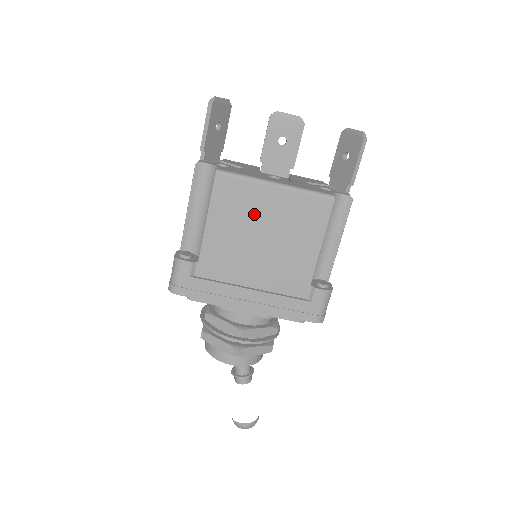
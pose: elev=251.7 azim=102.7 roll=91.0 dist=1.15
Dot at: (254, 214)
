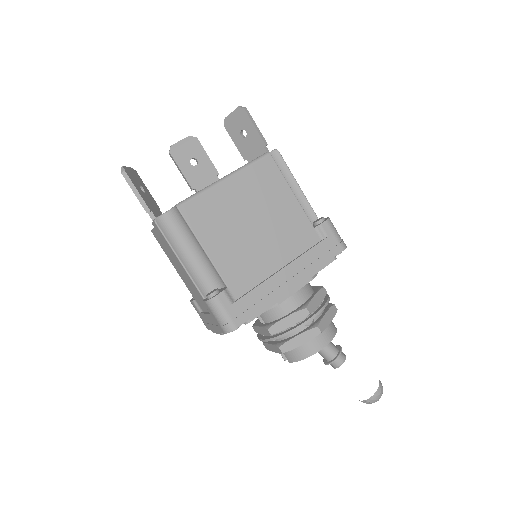
Dot at: (231, 213)
